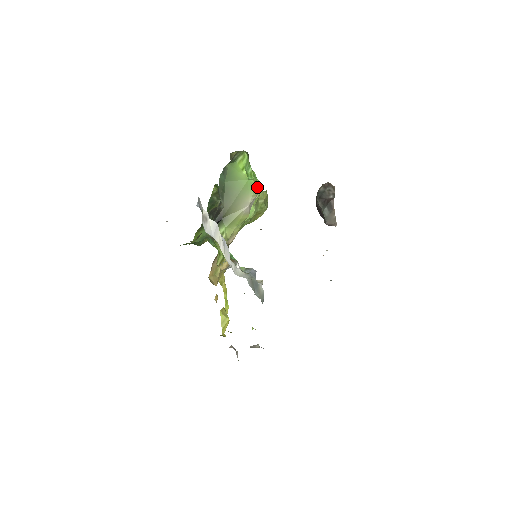
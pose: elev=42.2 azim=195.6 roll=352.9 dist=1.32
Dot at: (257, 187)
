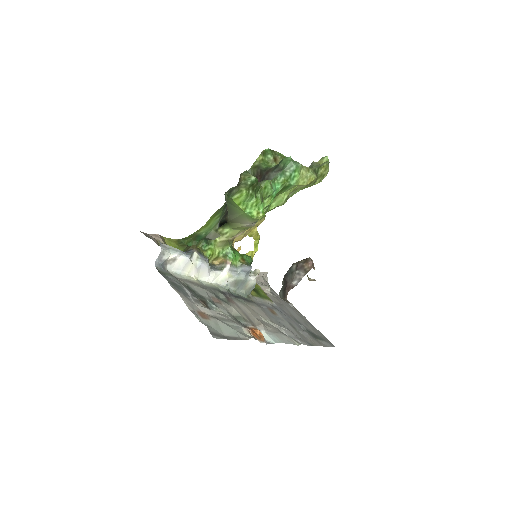
Dot at: (255, 218)
